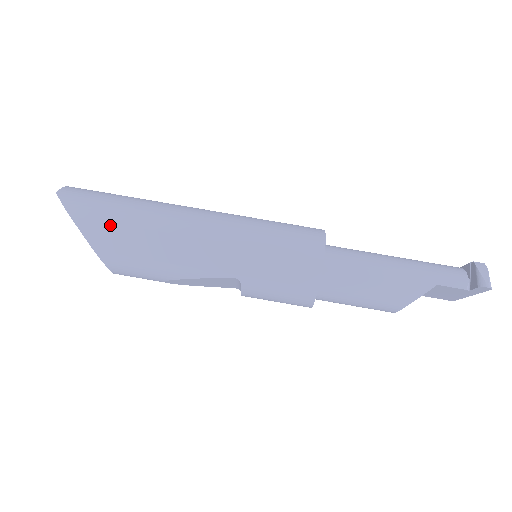
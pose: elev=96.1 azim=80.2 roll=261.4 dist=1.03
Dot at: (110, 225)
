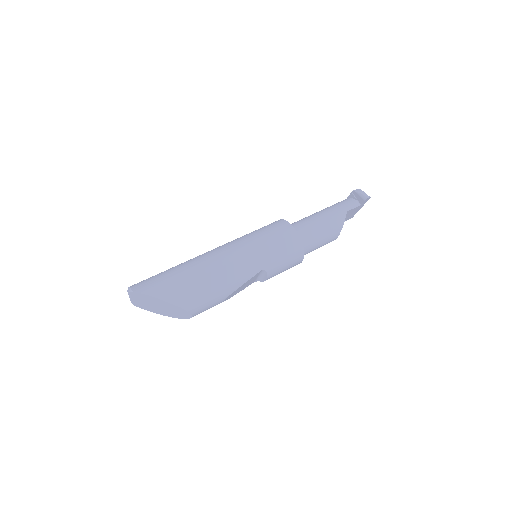
Dot at: (181, 287)
